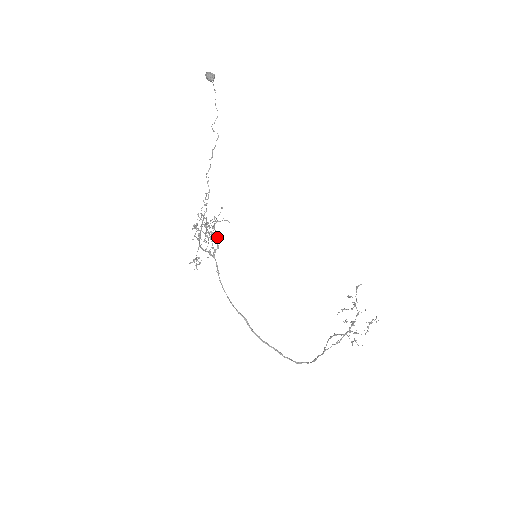
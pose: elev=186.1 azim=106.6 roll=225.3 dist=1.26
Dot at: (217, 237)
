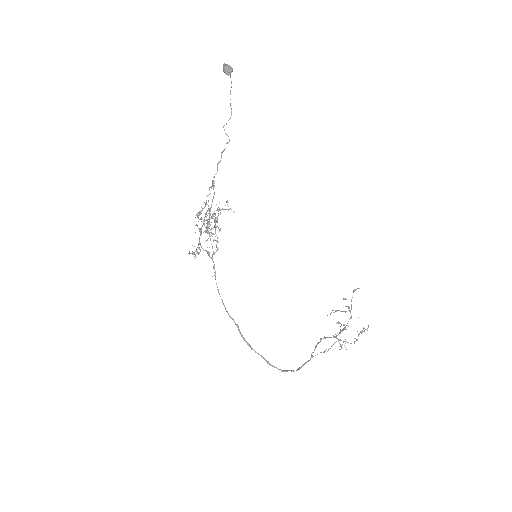
Dot at: occluded
